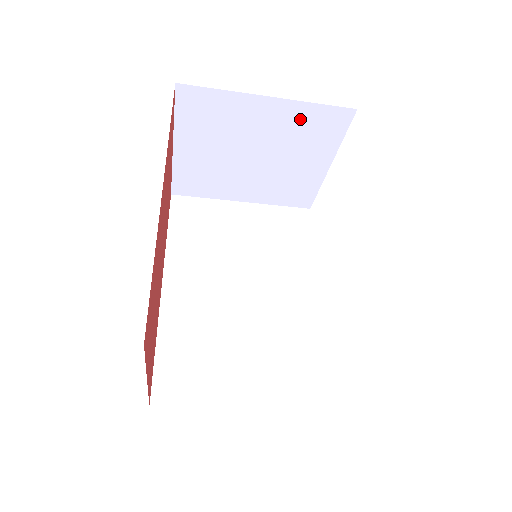
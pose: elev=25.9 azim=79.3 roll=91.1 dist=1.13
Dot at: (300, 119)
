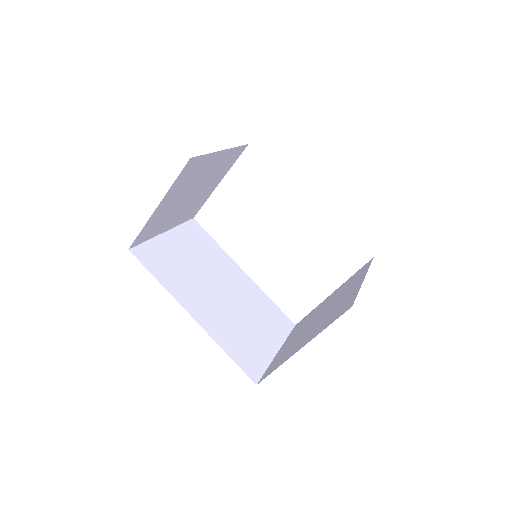
Dot at: (226, 159)
